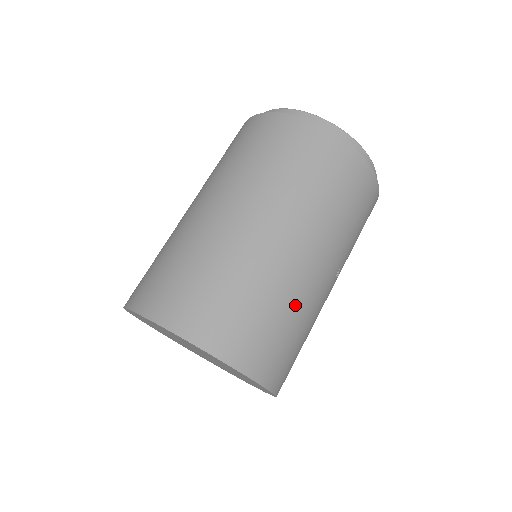
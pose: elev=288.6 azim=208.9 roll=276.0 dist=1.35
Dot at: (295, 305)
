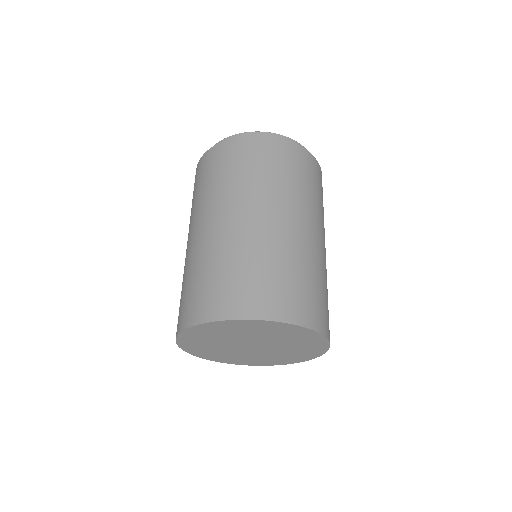
Dot at: occluded
